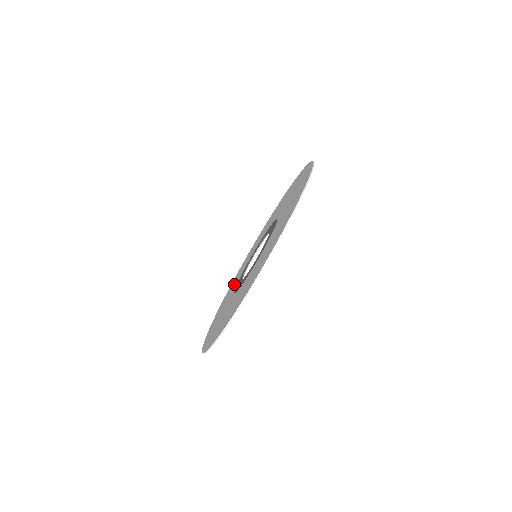
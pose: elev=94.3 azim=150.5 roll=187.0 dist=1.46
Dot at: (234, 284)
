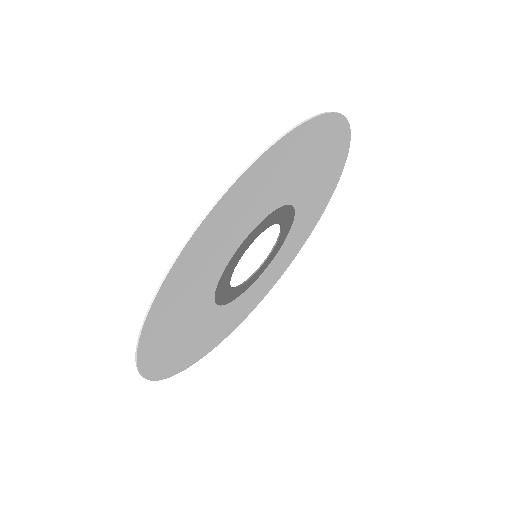
Dot at: (288, 246)
